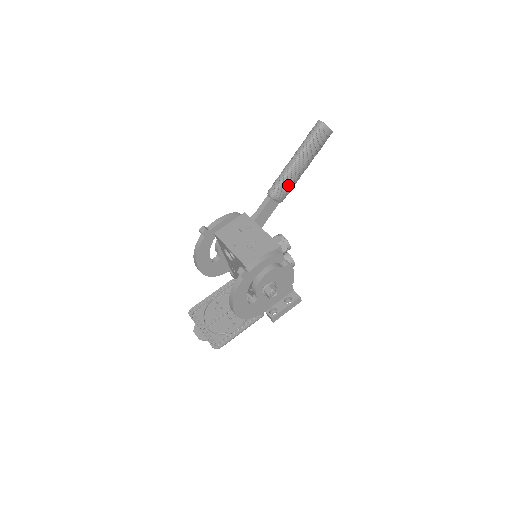
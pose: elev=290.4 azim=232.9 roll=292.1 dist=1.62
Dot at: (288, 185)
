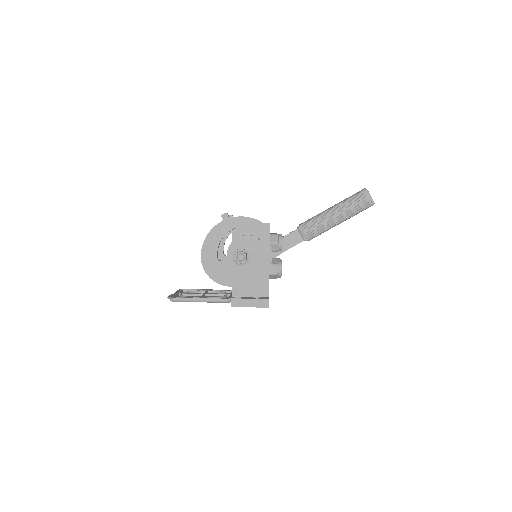
Dot at: (317, 225)
